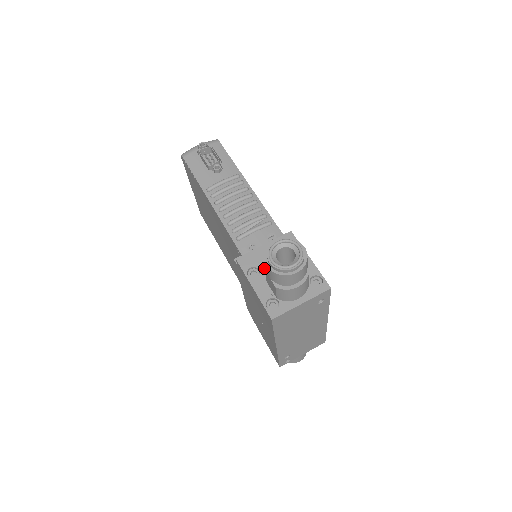
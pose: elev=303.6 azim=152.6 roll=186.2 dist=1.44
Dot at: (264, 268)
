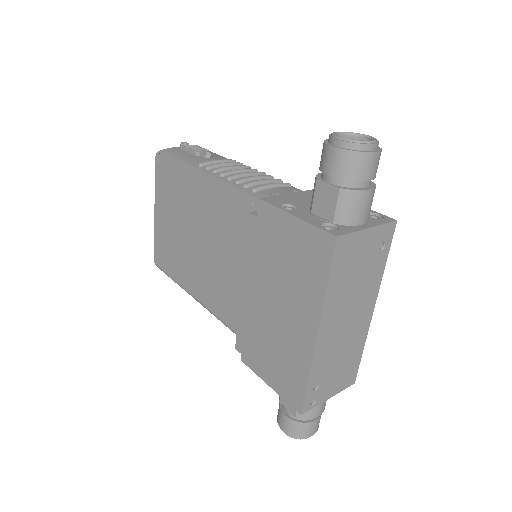
Dot at: (301, 205)
